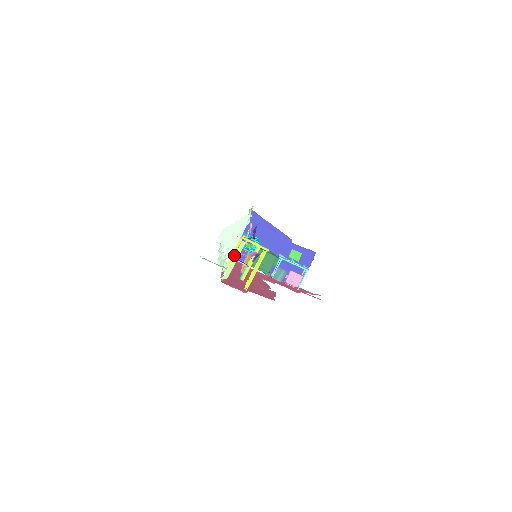
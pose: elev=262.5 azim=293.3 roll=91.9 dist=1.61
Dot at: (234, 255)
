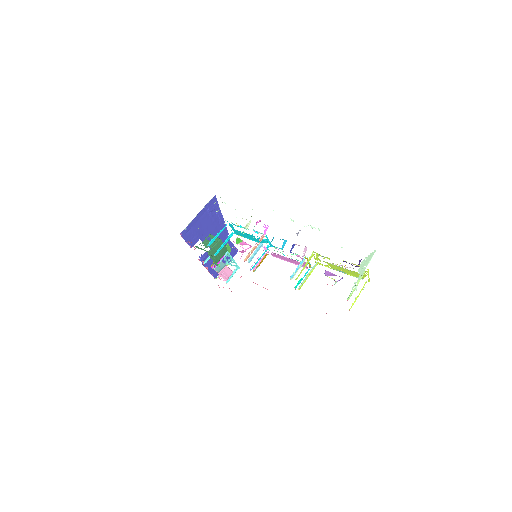
Dot at: (358, 281)
